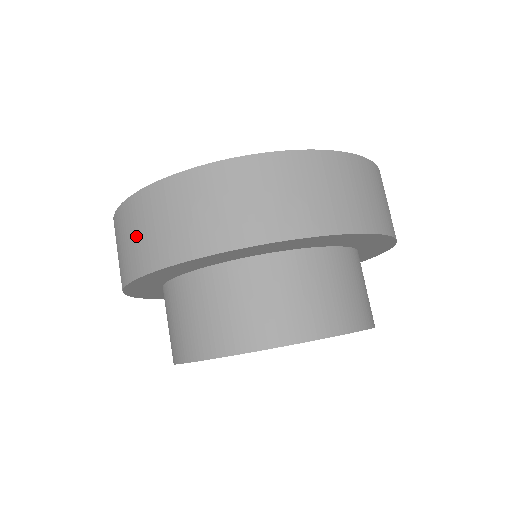
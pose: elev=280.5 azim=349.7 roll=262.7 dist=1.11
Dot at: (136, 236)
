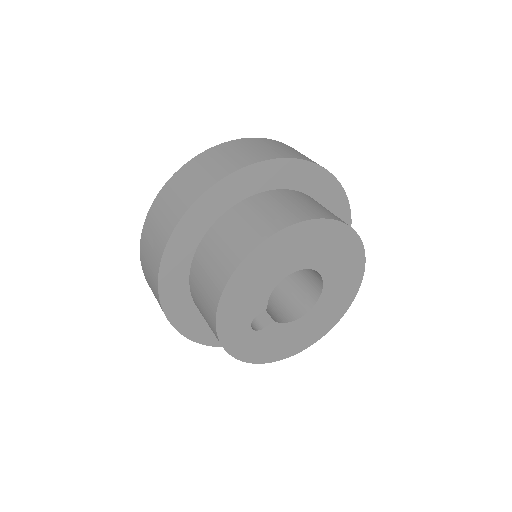
Dot at: (156, 229)
